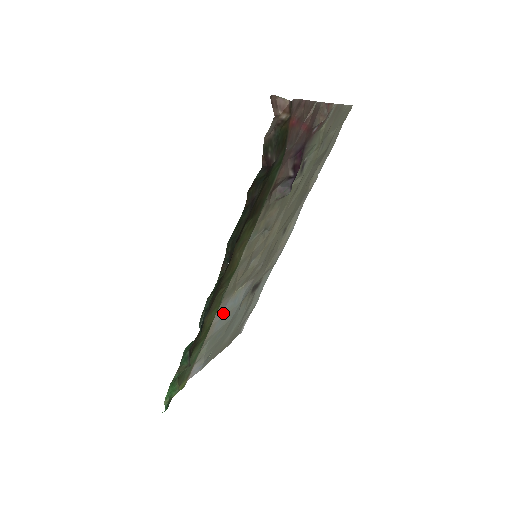
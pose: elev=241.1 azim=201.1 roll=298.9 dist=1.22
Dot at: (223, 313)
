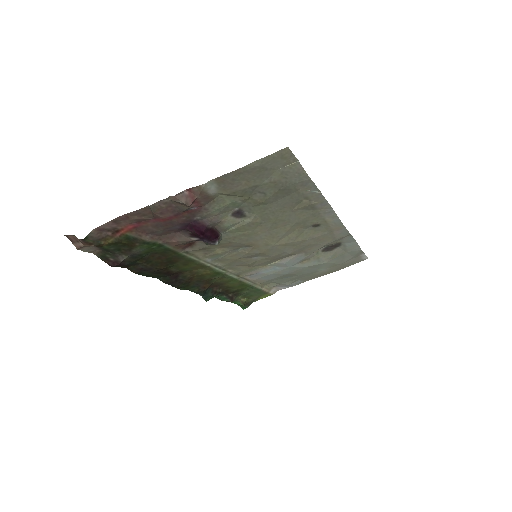
Dot at: (262, 275)
